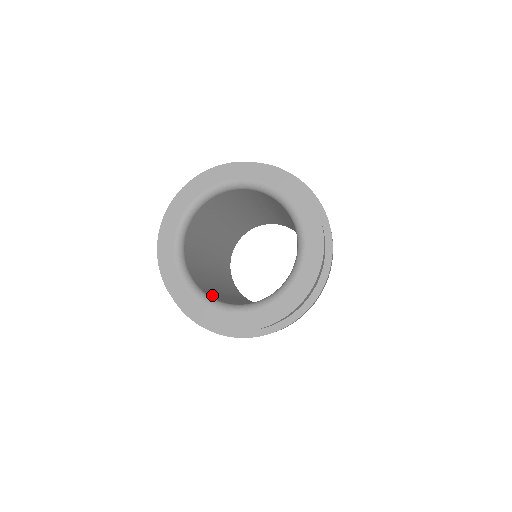
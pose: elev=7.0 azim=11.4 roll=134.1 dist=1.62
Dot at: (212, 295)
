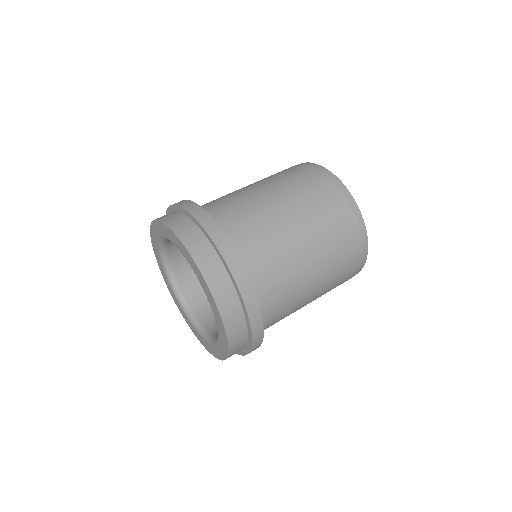
Dot at: (188, 277)
